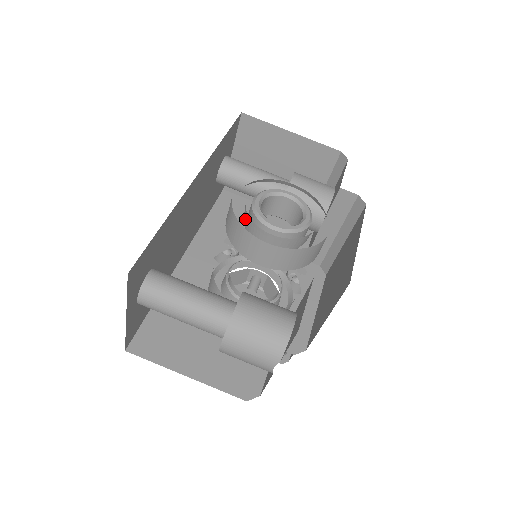
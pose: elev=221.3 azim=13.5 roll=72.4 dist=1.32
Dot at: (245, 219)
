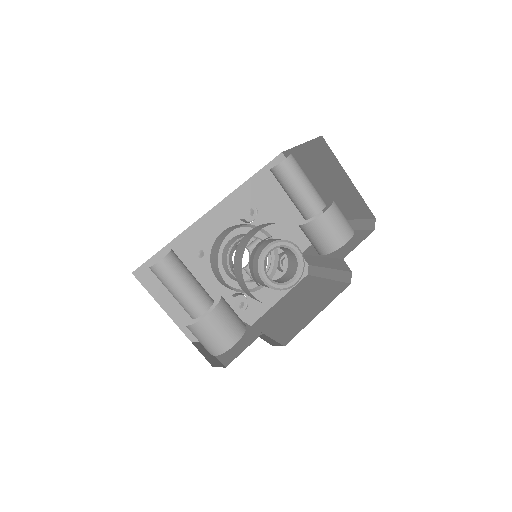
Dot at: (252, 255)
